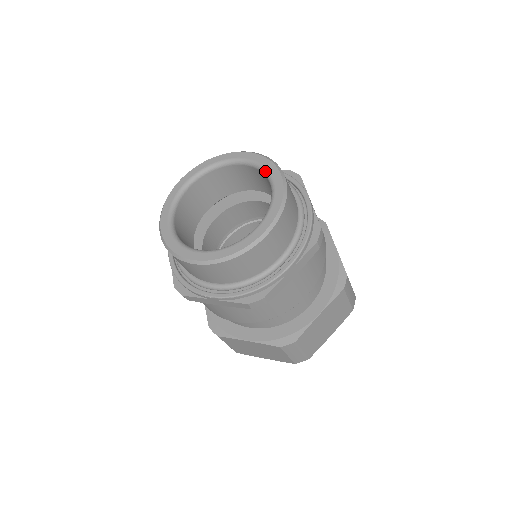
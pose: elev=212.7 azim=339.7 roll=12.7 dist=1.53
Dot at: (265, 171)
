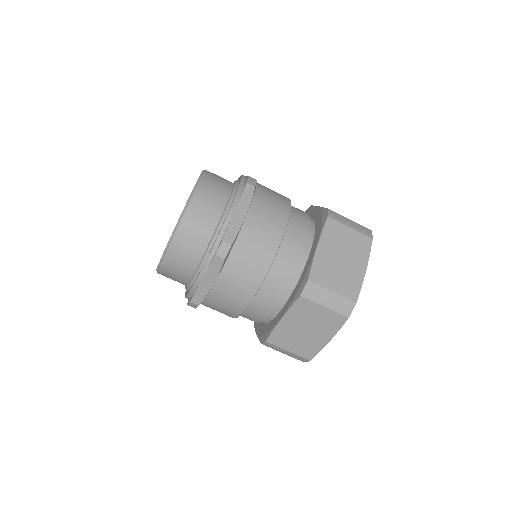
Dot at: occluded
